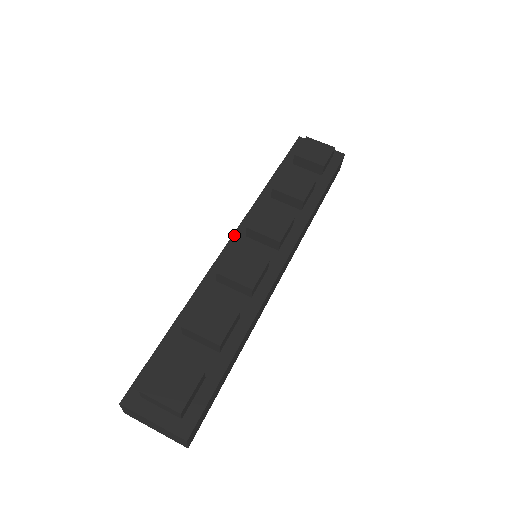
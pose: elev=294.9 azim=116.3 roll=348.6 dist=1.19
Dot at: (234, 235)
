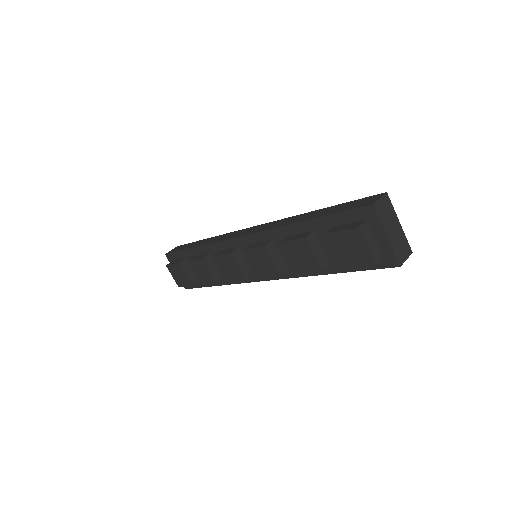
Dot at: (244, 236)
